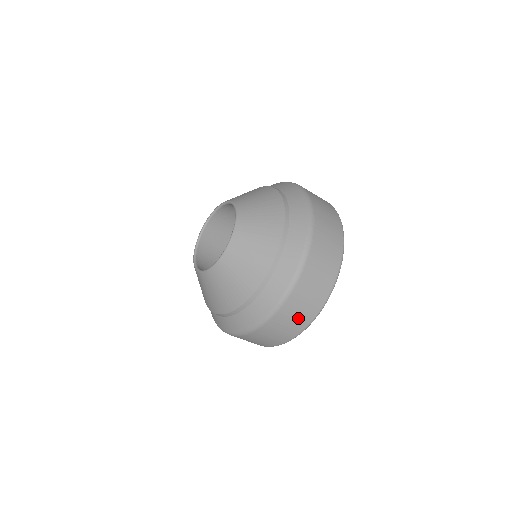
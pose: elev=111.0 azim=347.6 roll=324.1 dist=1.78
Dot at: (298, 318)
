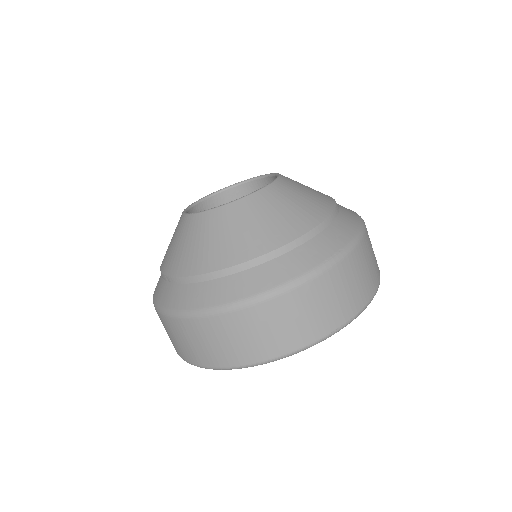
Dot at: (264, 338)
